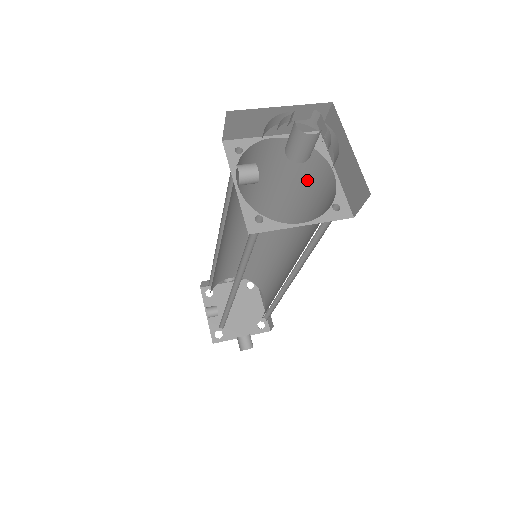
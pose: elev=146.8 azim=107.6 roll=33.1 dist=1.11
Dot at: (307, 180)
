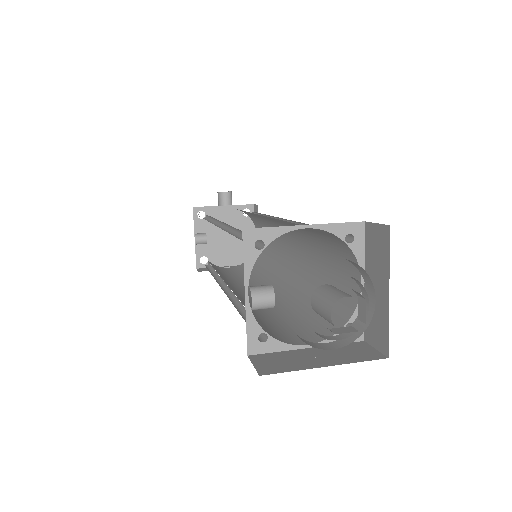
Dot at: (332, 247)
